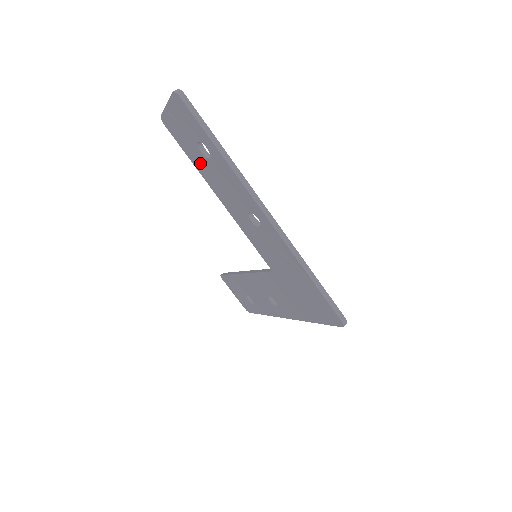
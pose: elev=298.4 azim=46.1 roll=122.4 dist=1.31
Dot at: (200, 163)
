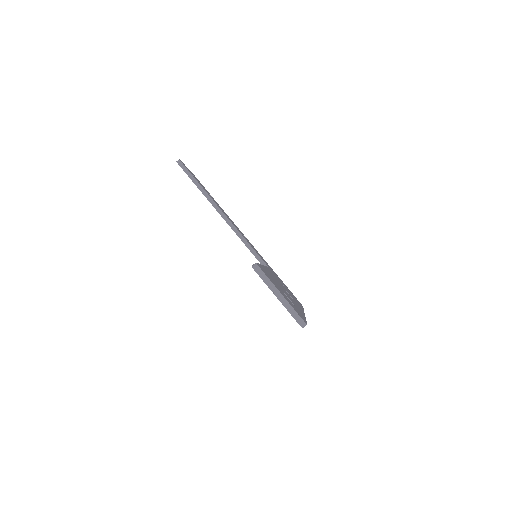
Dot at: occluded
